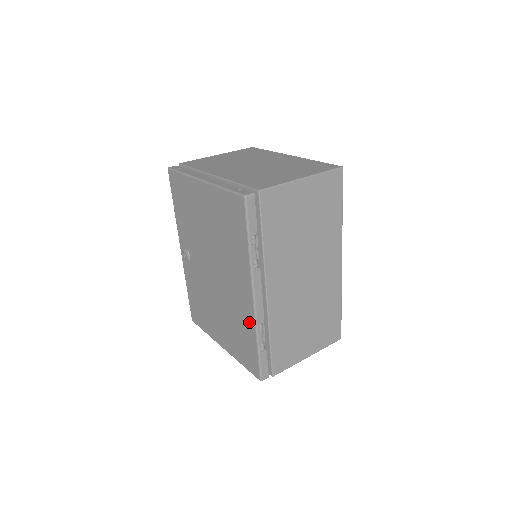
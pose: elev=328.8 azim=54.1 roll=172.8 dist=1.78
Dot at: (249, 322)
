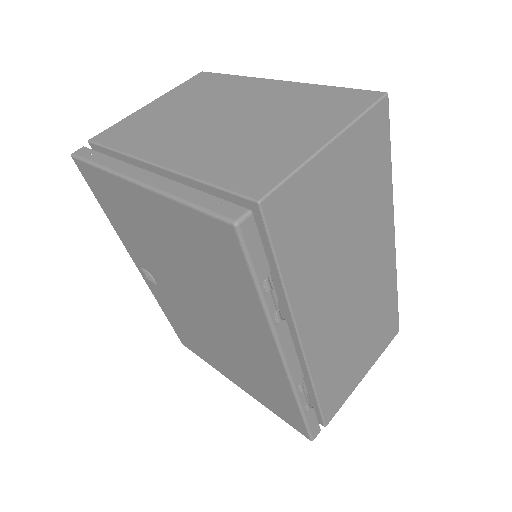
Dot at: (280, 383)
